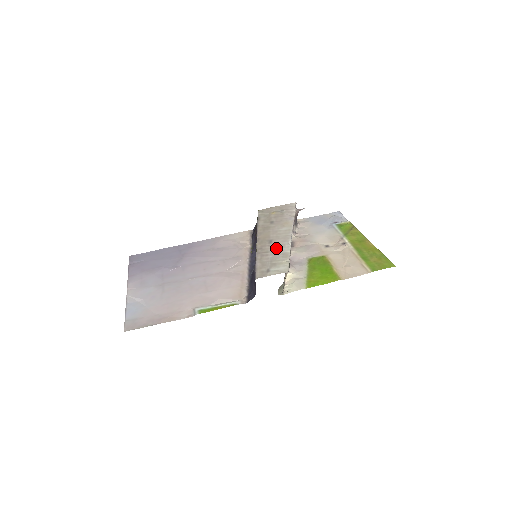
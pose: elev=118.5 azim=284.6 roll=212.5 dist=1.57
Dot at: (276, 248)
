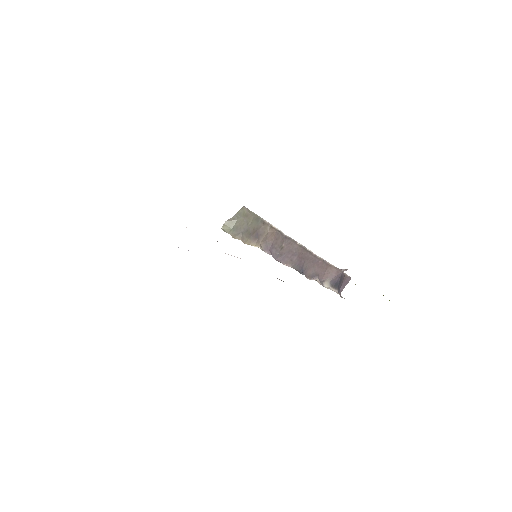
Dot at: occluded
